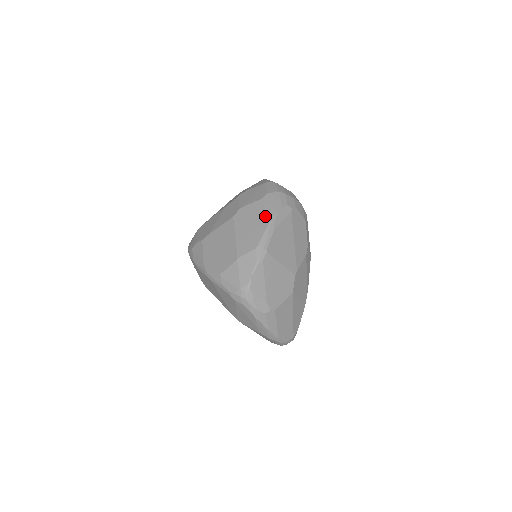
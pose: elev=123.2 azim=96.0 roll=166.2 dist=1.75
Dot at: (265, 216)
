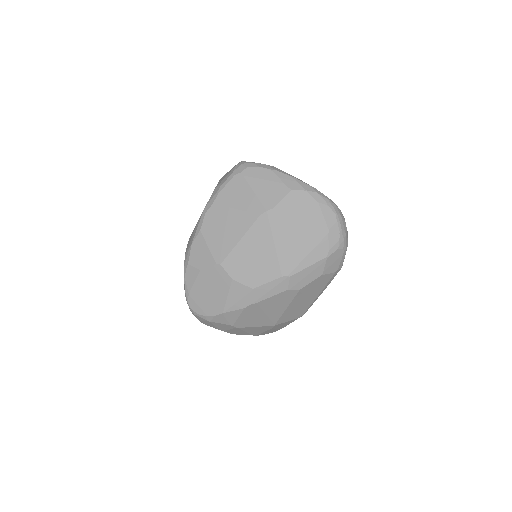
Dot at: occluded
